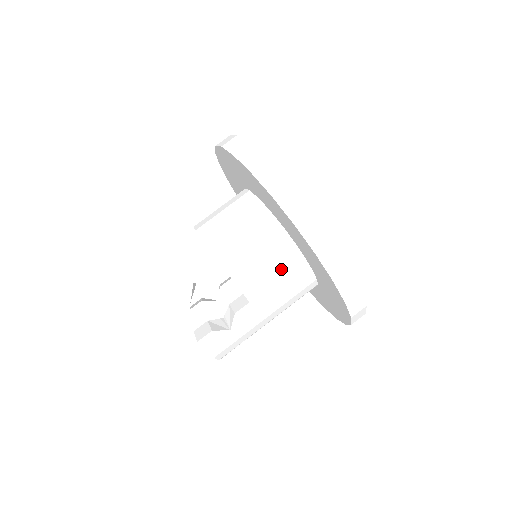
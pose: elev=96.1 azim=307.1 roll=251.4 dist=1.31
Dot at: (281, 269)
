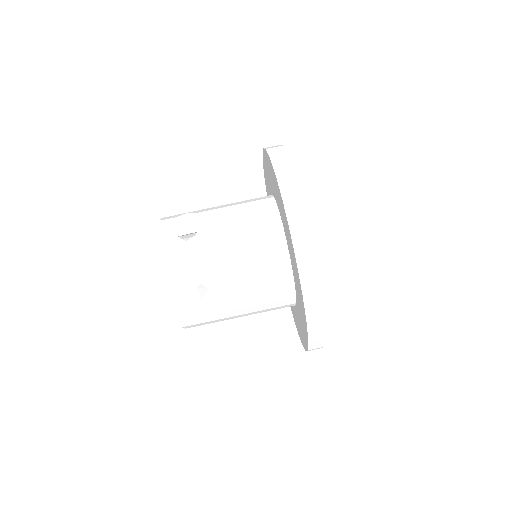
Dot at: (273, 297)
